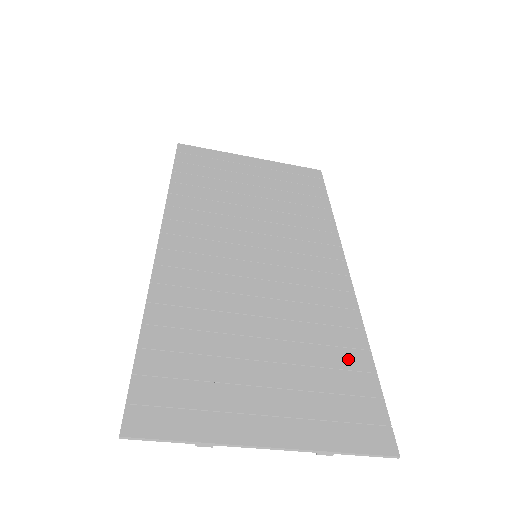
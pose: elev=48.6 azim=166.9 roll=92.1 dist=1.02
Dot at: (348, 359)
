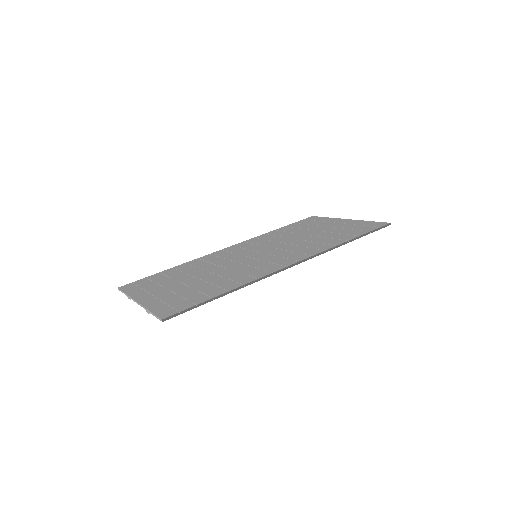
Dot at: (212, 291)
